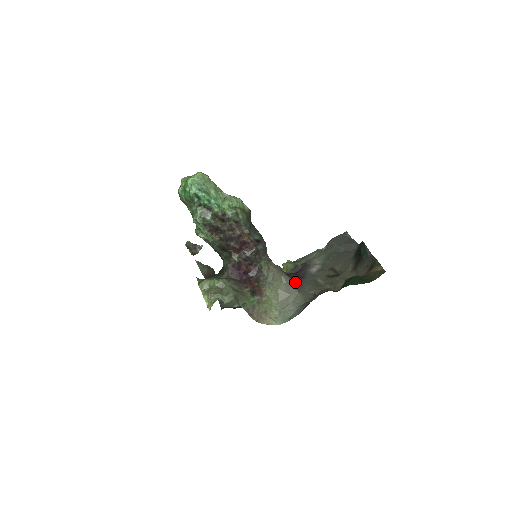
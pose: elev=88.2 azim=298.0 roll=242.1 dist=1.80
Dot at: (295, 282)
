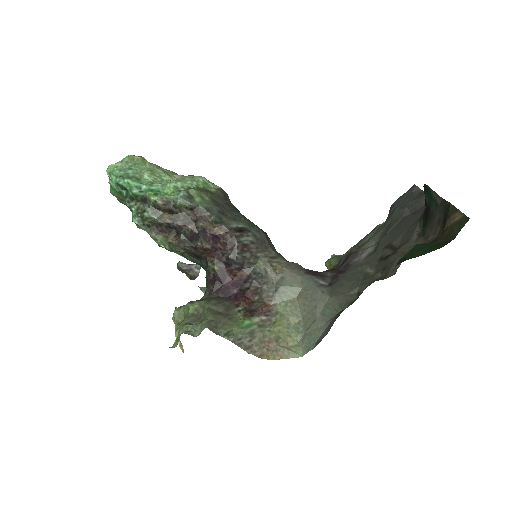
Dot at: (327, 282)
